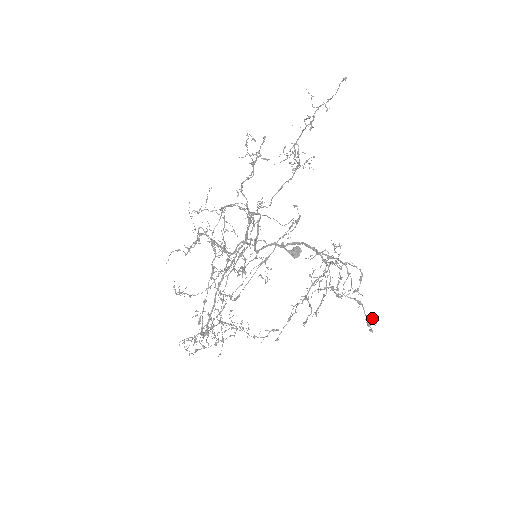
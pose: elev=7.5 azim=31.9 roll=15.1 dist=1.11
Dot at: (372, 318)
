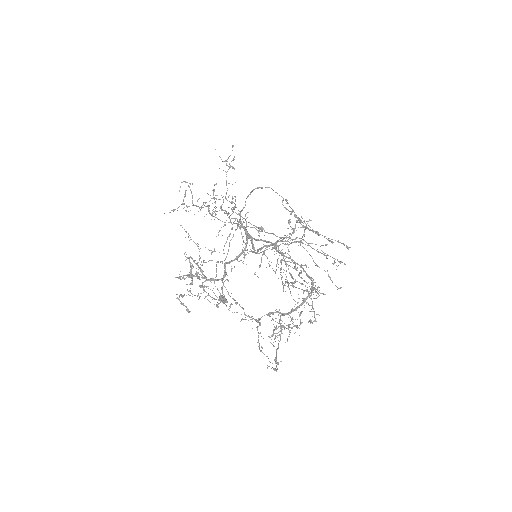
Dot at: (334, 263)
